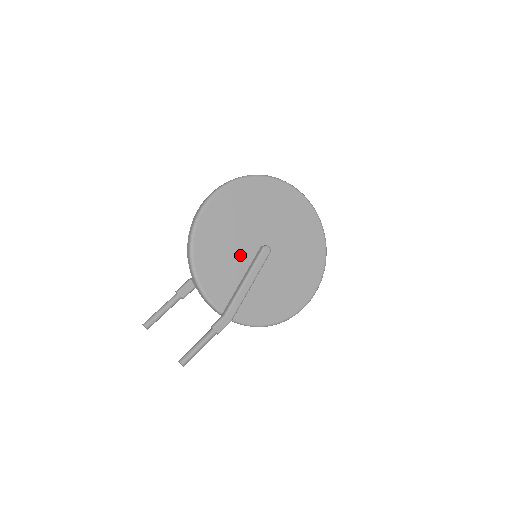
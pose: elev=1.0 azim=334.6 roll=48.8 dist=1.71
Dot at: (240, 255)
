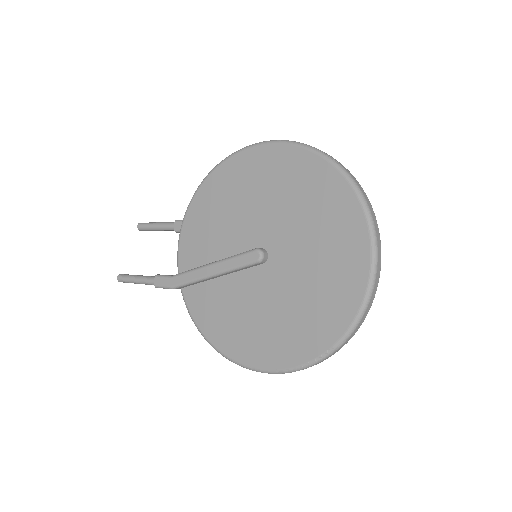
Dot at: (234, 235)
